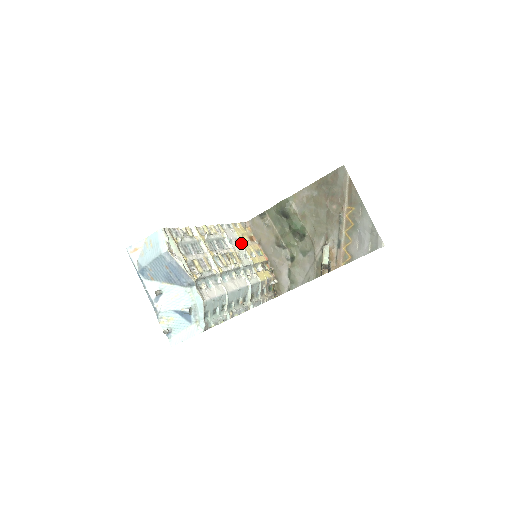
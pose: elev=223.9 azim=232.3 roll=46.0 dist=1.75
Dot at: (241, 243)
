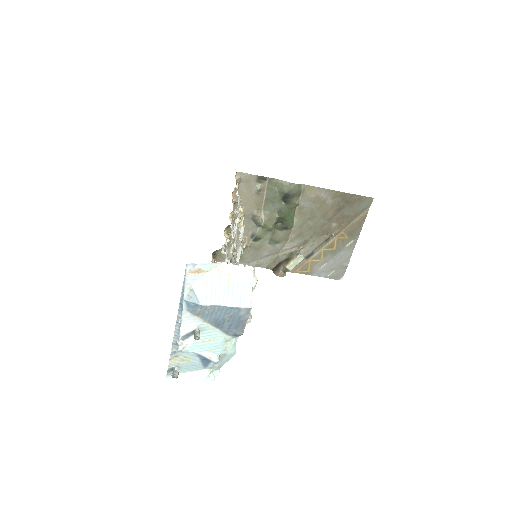
Dot at: occluded
